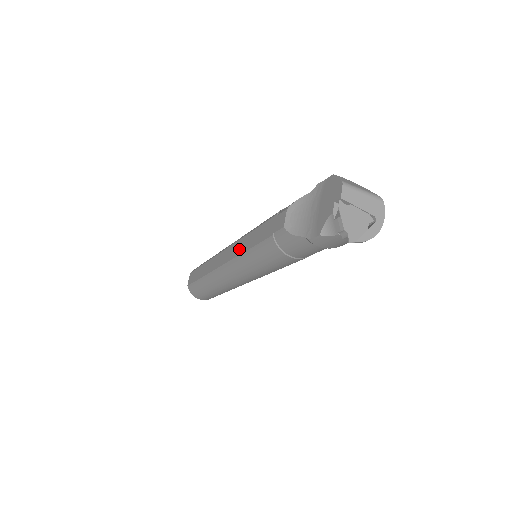
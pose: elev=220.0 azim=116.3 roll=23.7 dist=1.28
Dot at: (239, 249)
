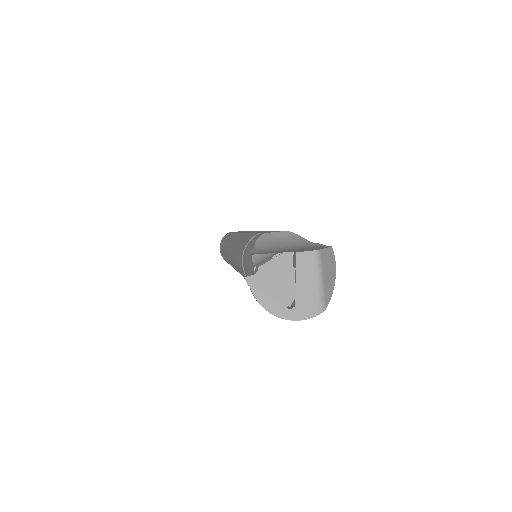
Dot at: occluded
